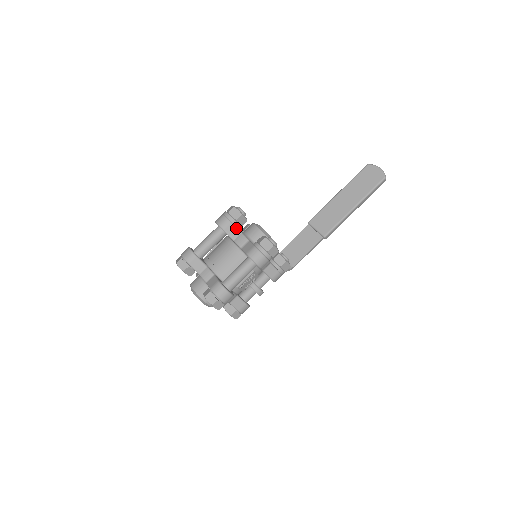
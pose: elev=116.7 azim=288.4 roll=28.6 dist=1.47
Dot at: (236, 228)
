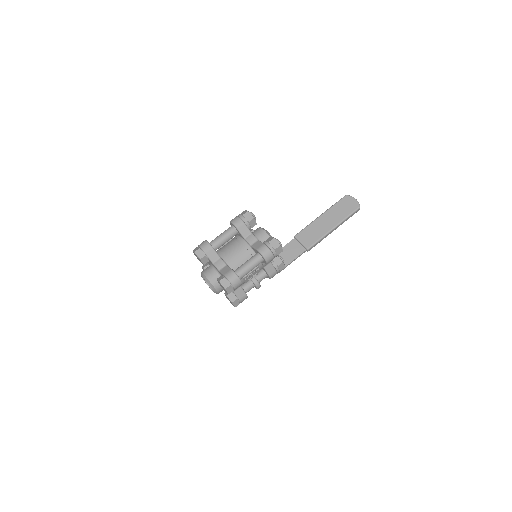
Dot at: (248, 229)
